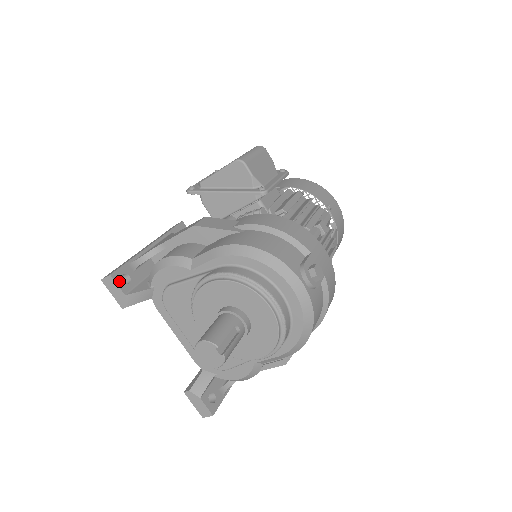
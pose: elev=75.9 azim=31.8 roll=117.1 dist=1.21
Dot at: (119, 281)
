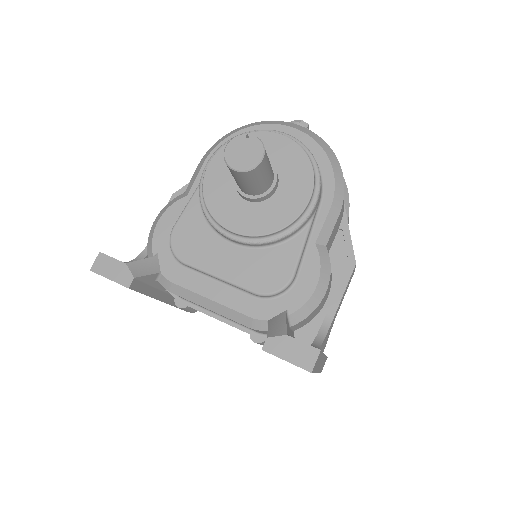
Dot at: (113, 258)
